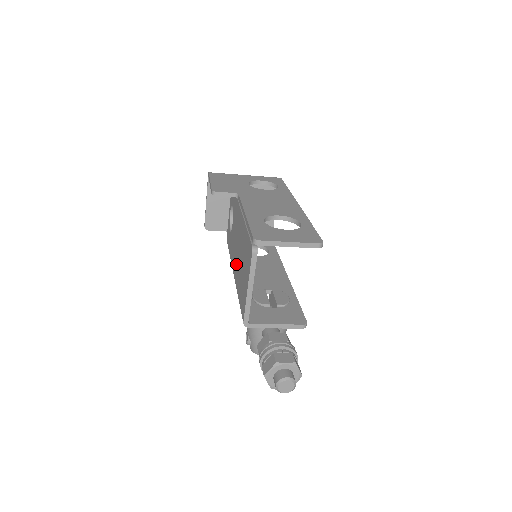
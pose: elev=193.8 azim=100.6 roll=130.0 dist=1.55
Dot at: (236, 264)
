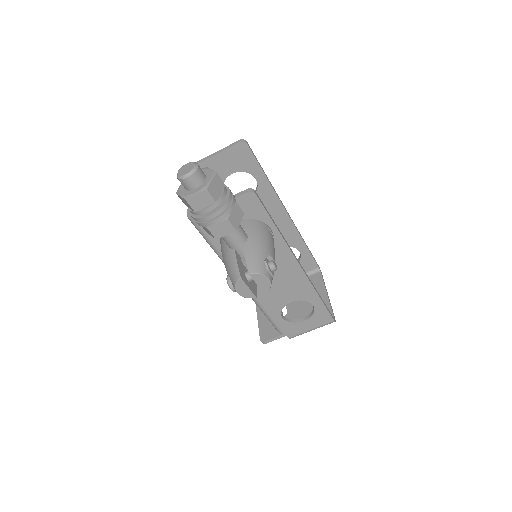
Dot at: occluded
